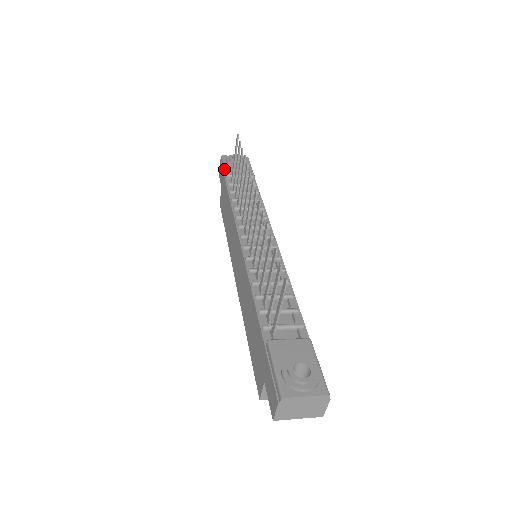
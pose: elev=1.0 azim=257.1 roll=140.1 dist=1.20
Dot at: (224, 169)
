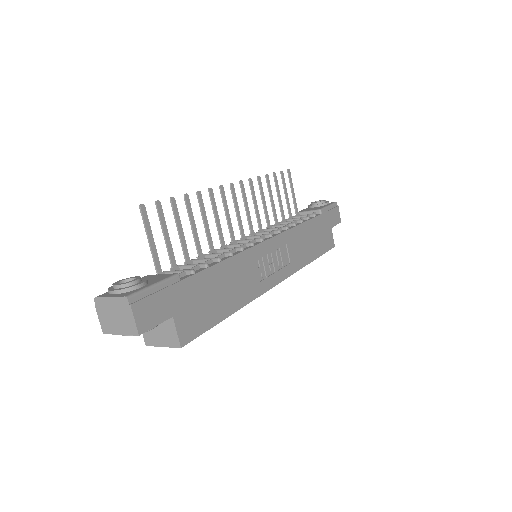
Dot at: occluded
